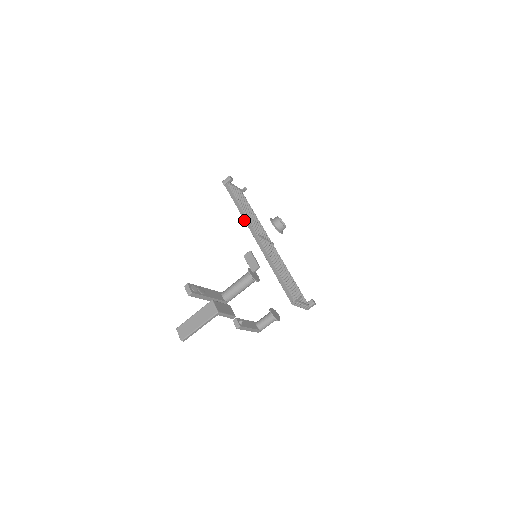
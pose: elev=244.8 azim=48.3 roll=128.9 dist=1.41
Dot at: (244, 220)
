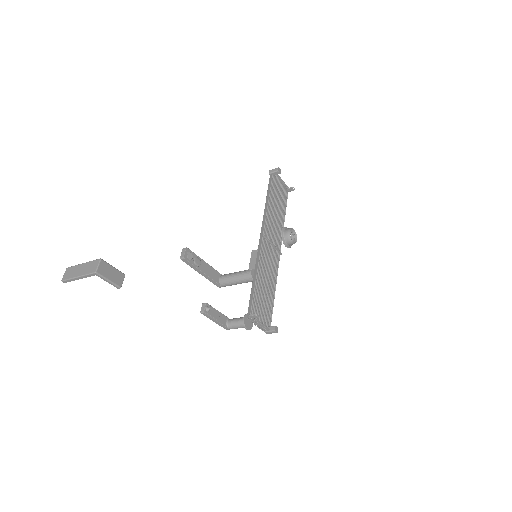
Dot at: (263, 216)
